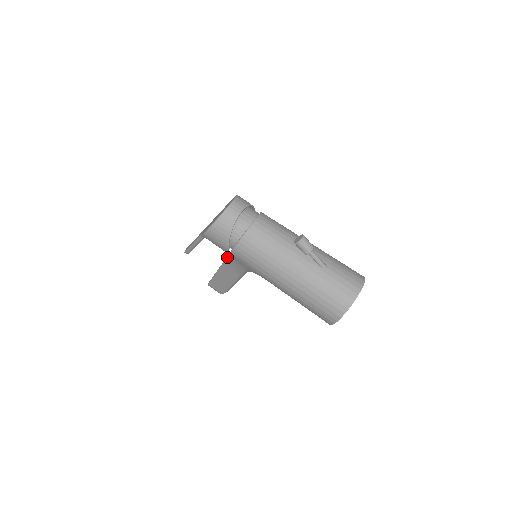
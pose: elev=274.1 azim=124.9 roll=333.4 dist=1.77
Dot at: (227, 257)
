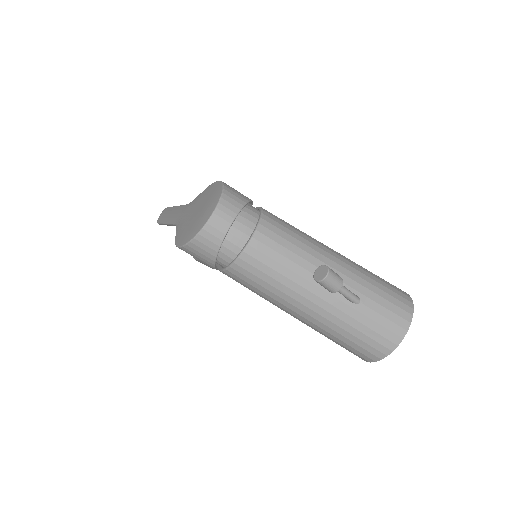
Dot at: occluded
